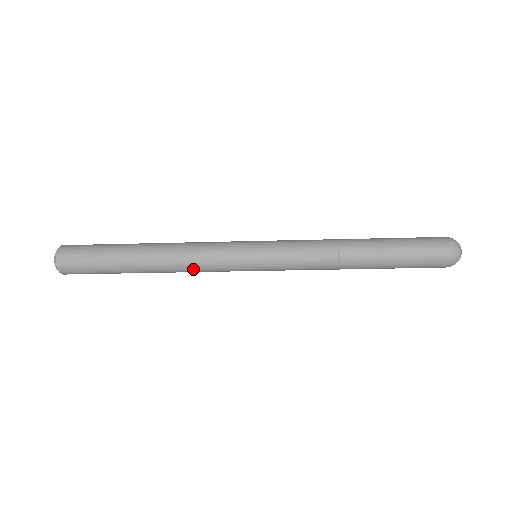
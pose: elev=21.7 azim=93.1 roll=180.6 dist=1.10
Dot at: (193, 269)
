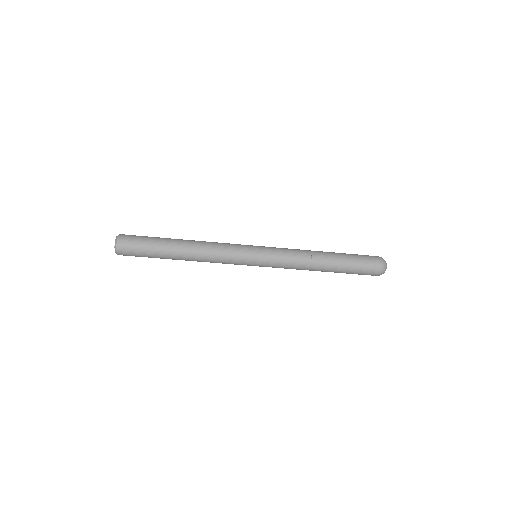
Dot at: (213, 262)
